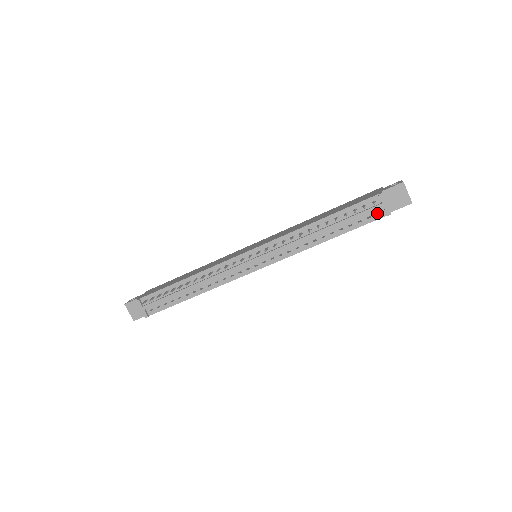
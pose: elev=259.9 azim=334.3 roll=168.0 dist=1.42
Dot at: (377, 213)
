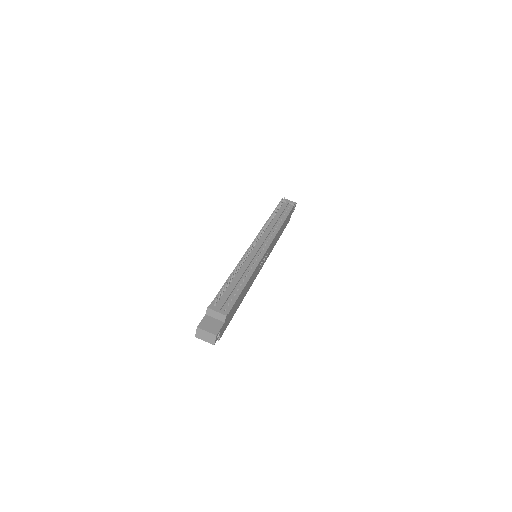
Dot at: occluded
